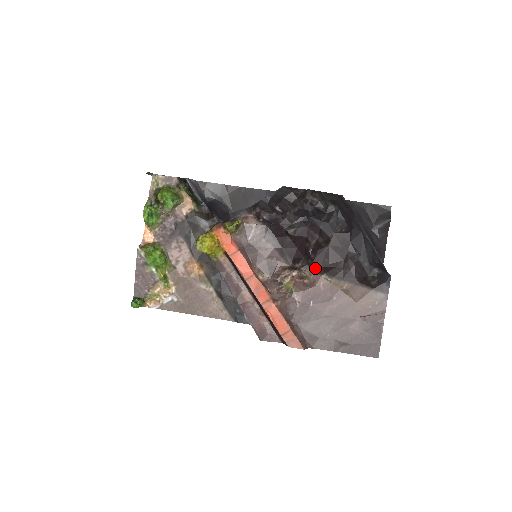
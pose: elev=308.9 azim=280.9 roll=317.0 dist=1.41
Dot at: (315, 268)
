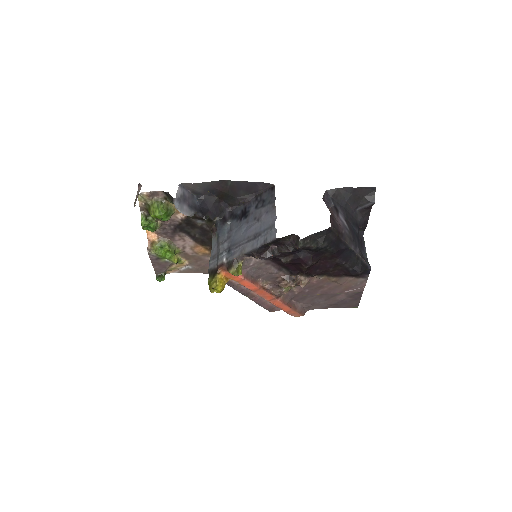
Dot at: (309, 276)
